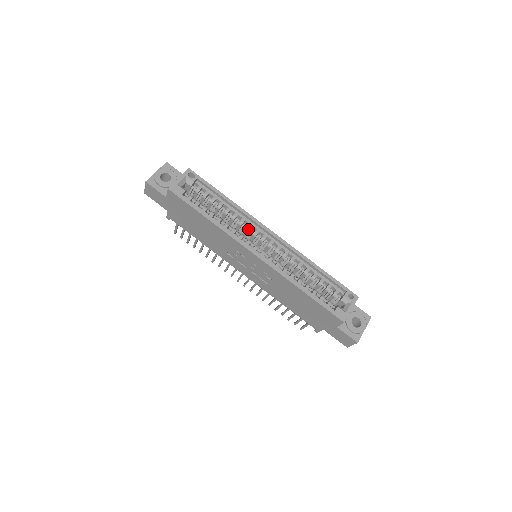
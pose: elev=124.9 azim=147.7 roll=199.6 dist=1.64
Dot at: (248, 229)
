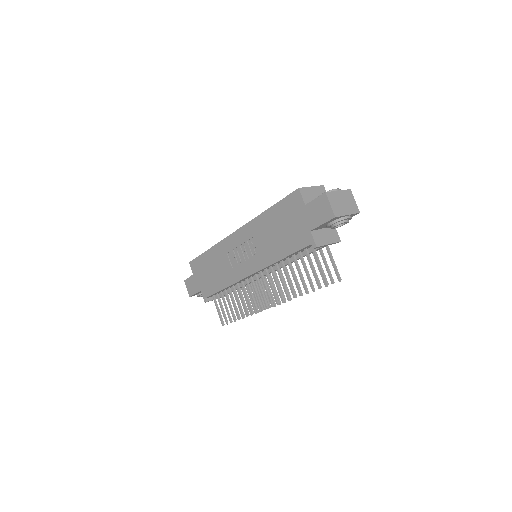
Dot at: occluded
